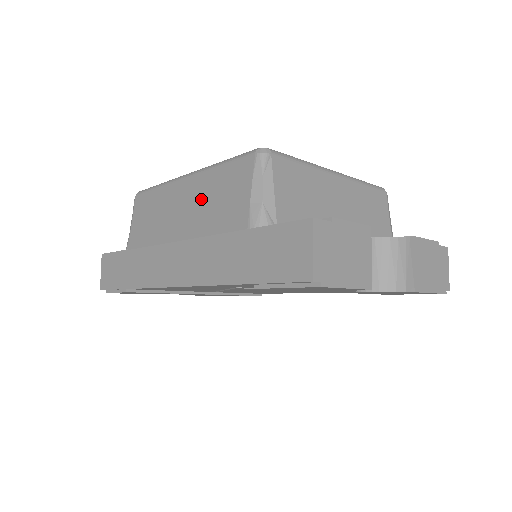
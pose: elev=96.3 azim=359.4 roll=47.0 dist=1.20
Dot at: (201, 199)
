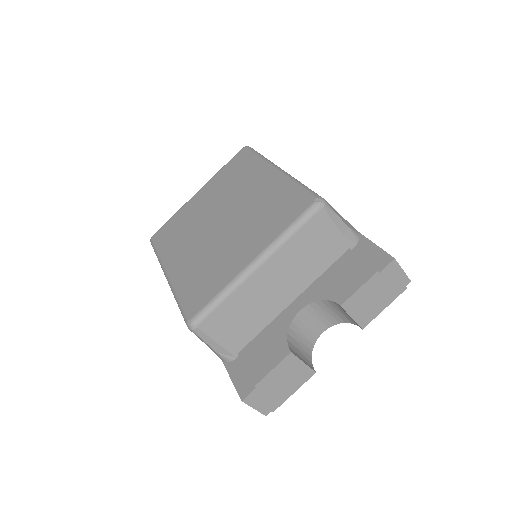
Dot at: occluded
